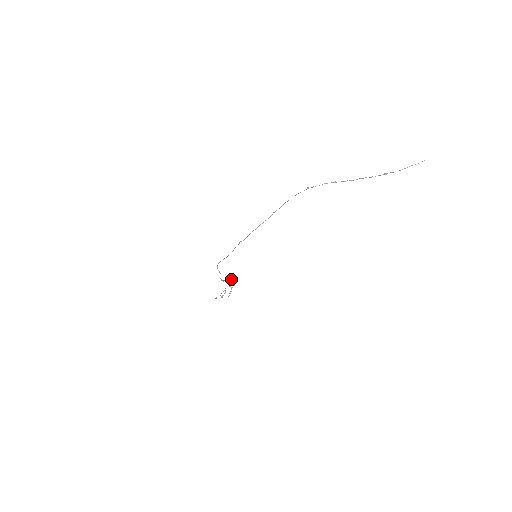
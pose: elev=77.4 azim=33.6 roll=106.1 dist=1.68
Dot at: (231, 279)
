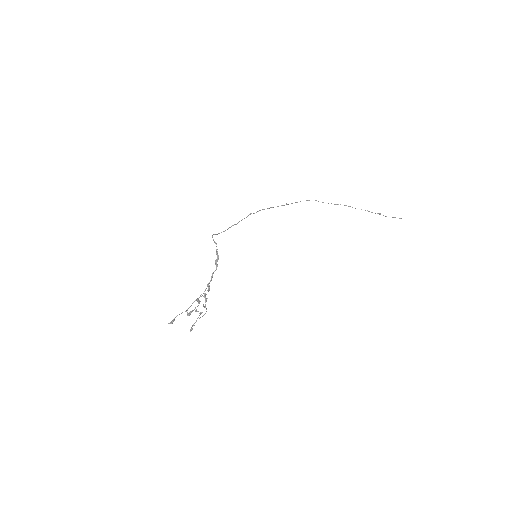
Dot at: (205, 294)
